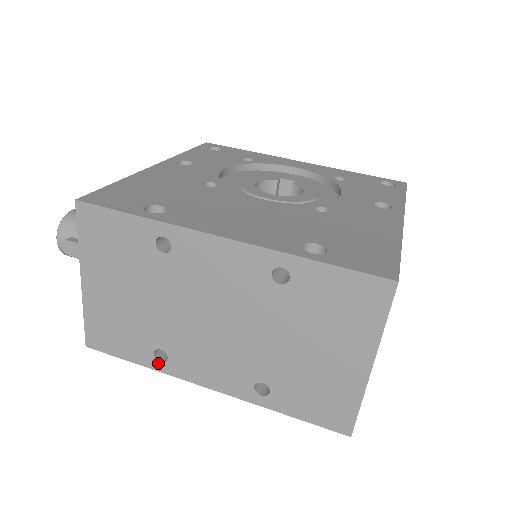
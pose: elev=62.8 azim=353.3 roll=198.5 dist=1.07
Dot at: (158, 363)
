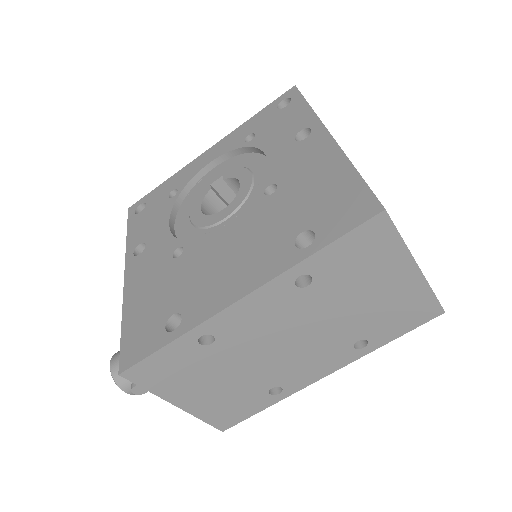
Dot at: (279, 396)
